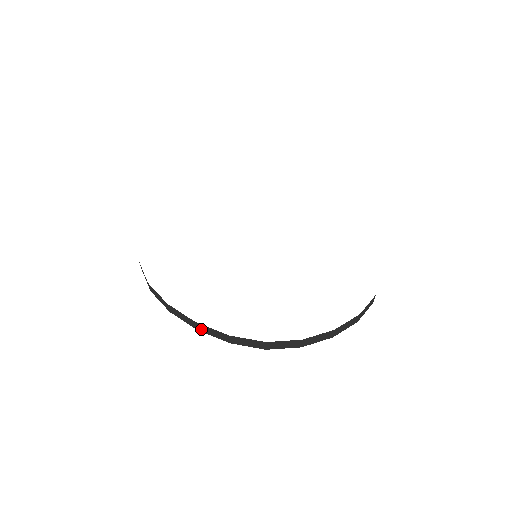
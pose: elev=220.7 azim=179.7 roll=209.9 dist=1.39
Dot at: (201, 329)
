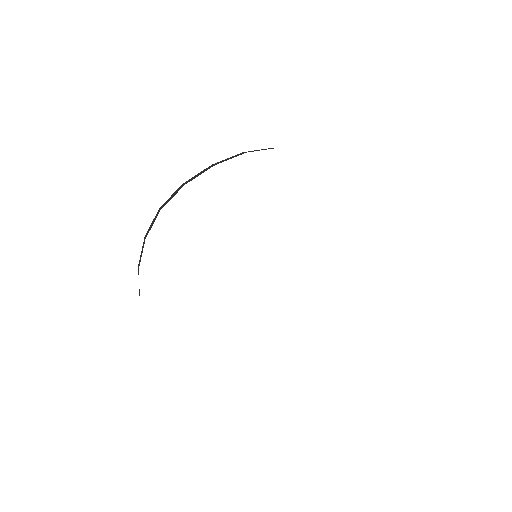
Dot at: occluded
